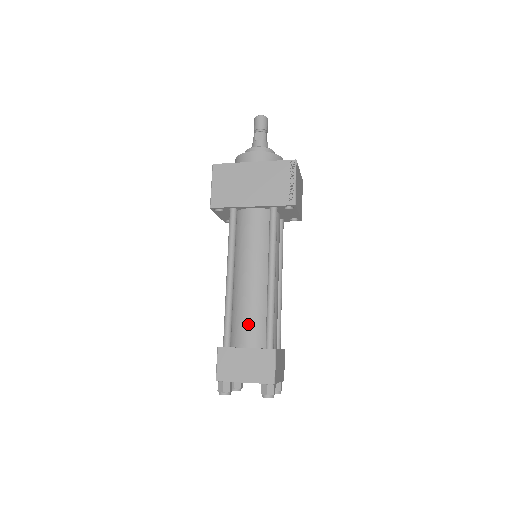
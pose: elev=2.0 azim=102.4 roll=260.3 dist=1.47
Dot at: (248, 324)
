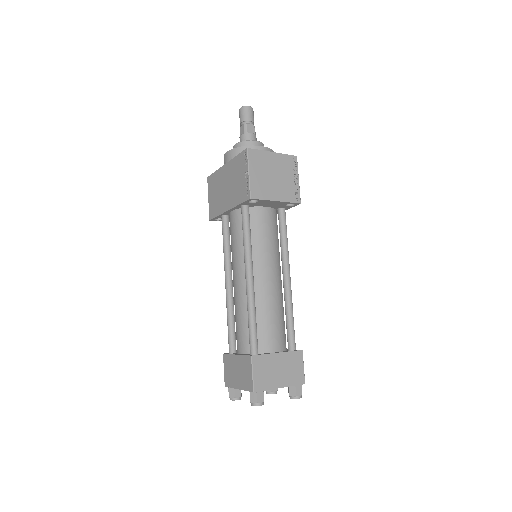
Dot at: (239, 330)
